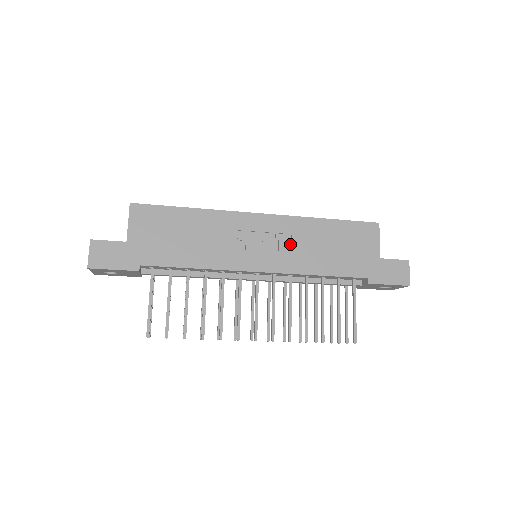
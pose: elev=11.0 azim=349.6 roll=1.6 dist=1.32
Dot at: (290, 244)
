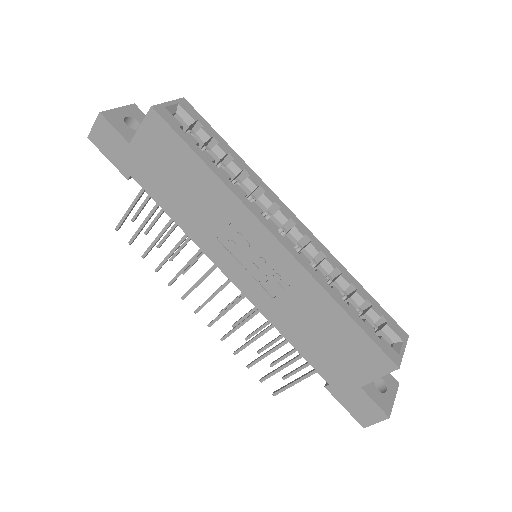
Dot at: (280, 290)
